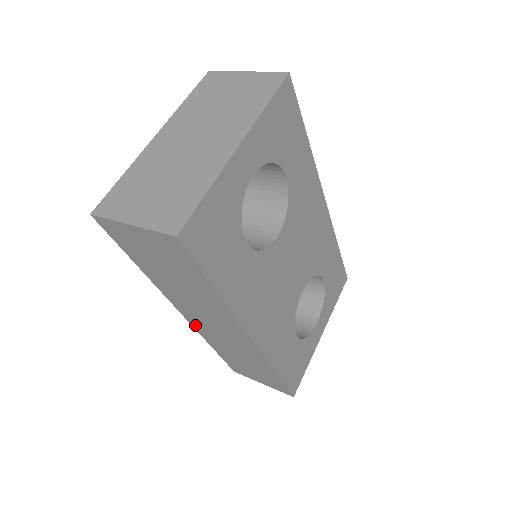
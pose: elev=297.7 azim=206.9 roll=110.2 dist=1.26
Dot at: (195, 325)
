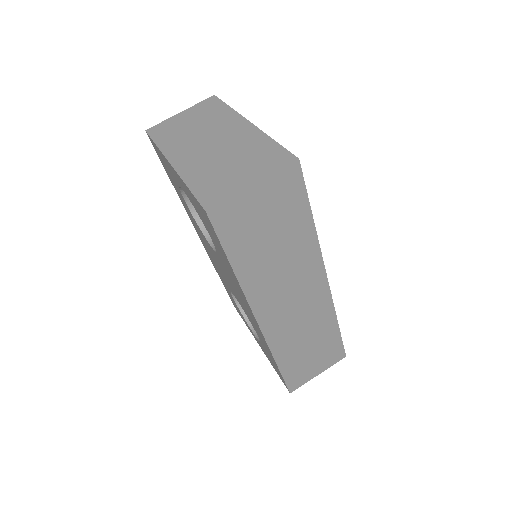
Dot at: (269, 332)
